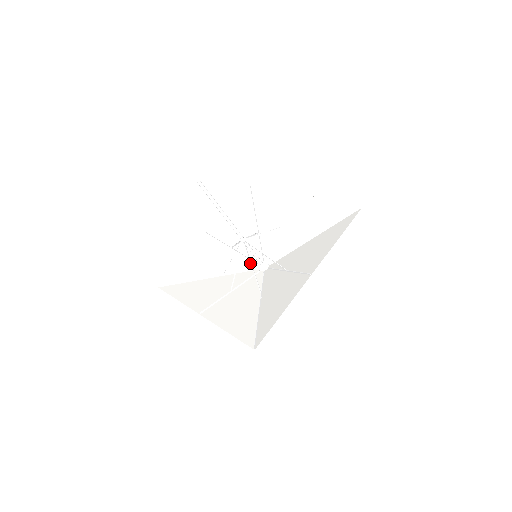
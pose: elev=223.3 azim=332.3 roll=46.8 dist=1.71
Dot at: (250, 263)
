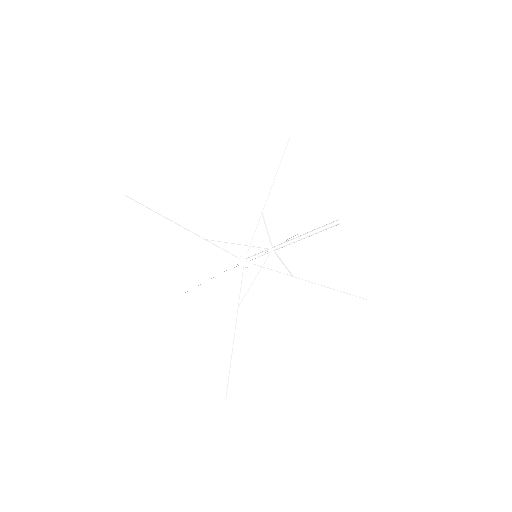
Dot at: (236, 244)
